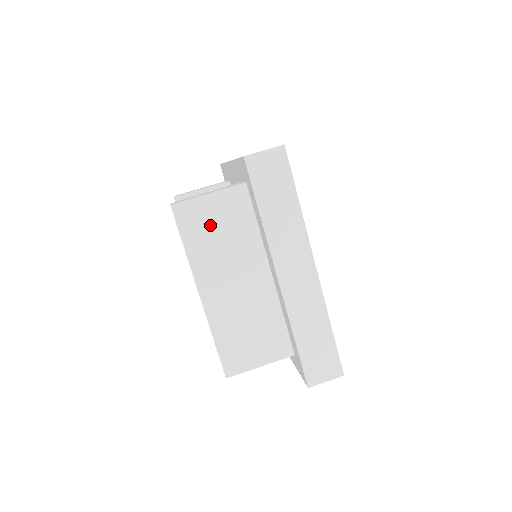
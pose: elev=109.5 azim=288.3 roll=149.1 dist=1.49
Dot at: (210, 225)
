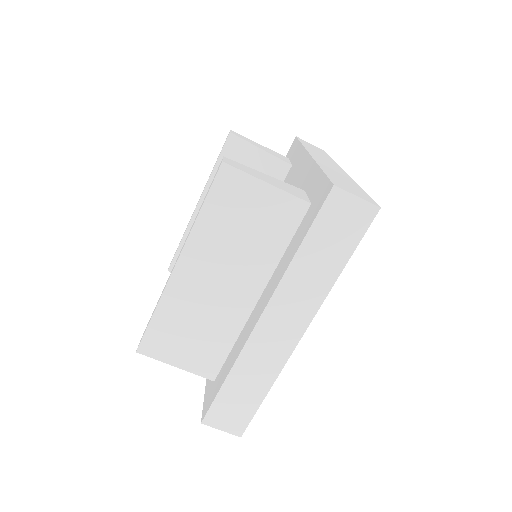
Dot at: (242, 212)
